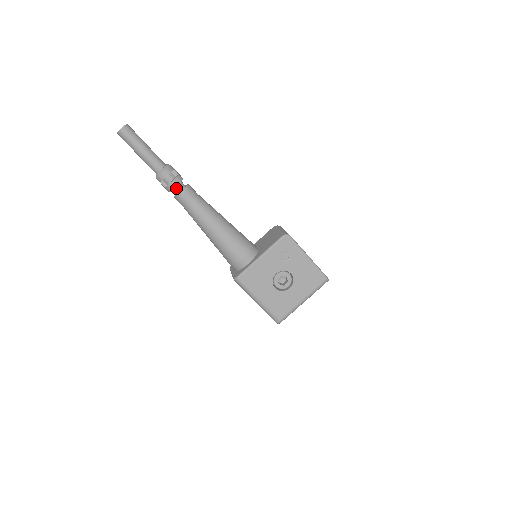
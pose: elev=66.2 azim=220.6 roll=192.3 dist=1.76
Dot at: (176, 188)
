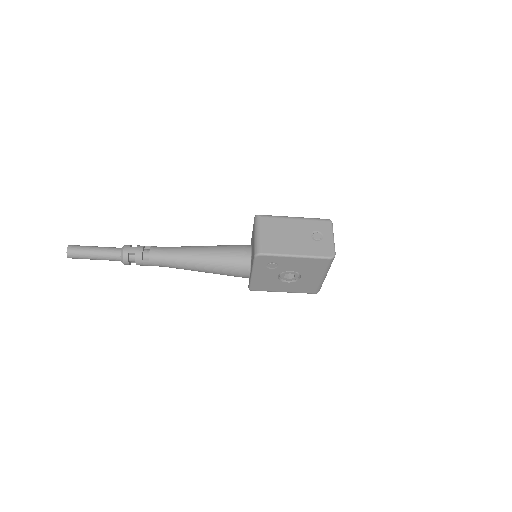
Dot at: (144, 265)
